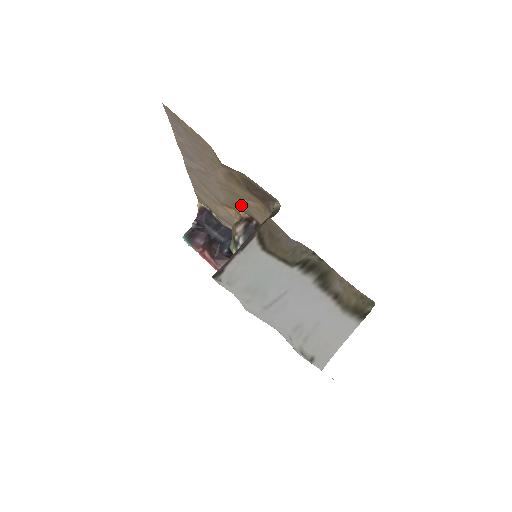
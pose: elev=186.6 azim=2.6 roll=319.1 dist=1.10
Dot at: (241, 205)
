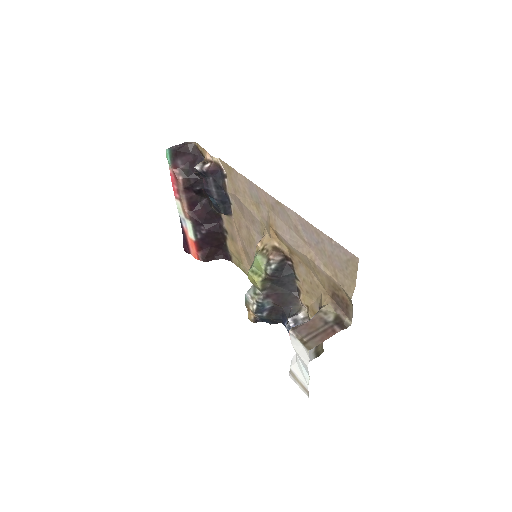
Dot at: (298, 259)
